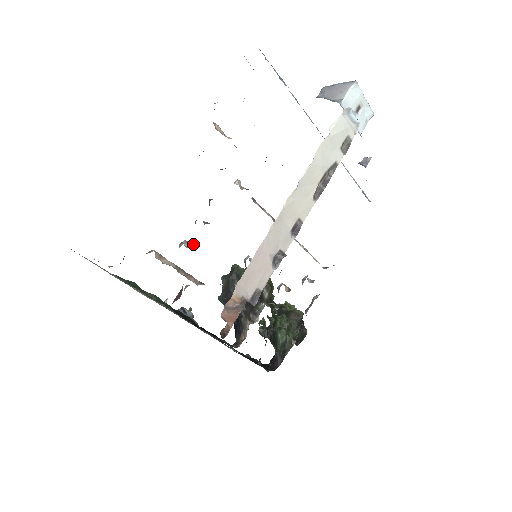
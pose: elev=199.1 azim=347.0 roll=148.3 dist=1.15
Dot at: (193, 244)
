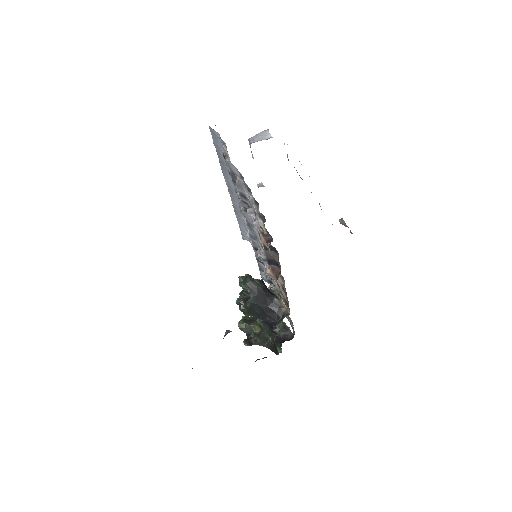
Dot at: occluded
